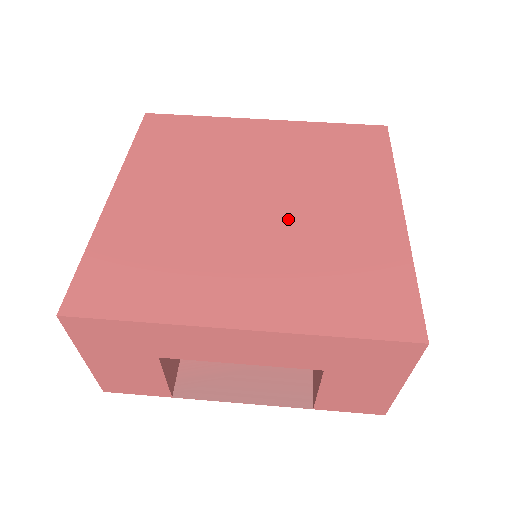
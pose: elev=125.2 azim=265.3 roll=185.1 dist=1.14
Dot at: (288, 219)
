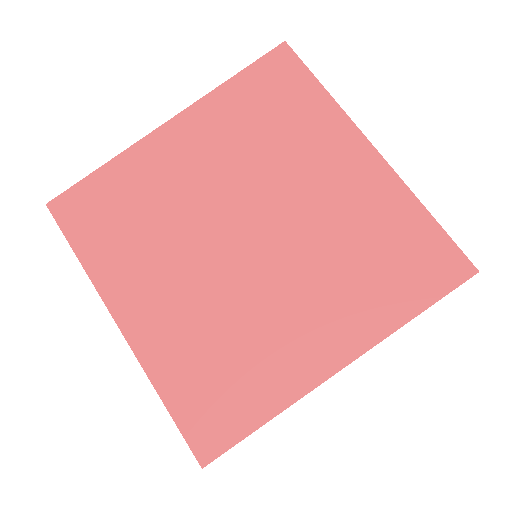
Dot at: (249, 278)
